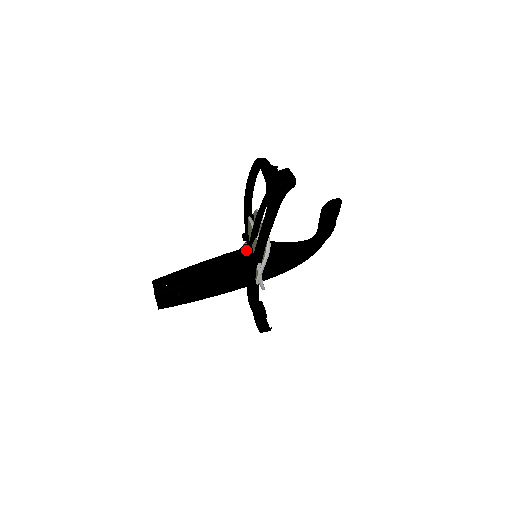
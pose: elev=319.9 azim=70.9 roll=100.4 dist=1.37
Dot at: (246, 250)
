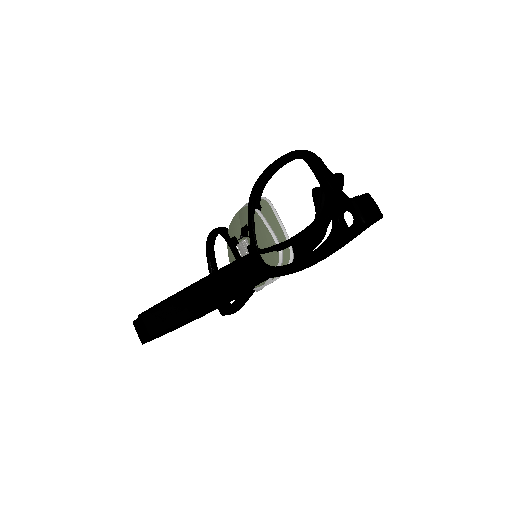
Dot at: (254, 257)
